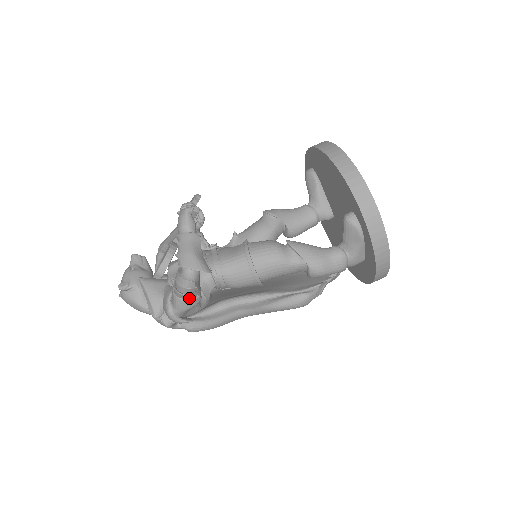
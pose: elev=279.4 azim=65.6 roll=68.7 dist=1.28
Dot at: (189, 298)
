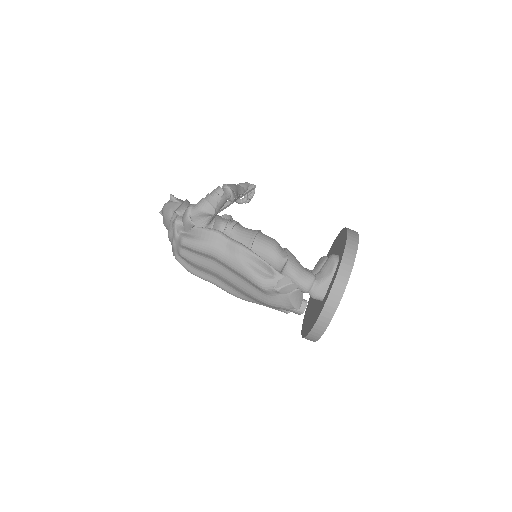
Dot at: (210, 203)
